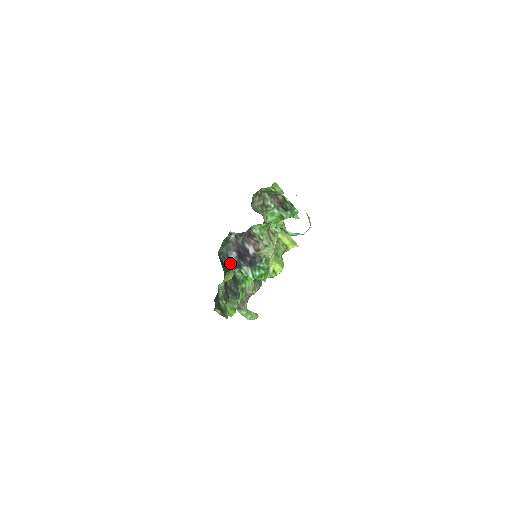
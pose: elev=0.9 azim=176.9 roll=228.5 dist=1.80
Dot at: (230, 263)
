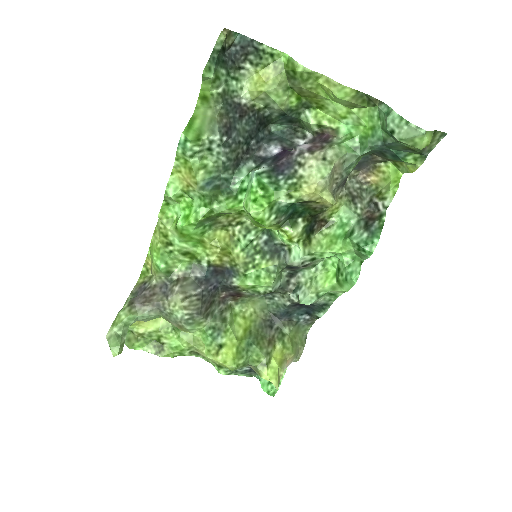
Dot at: (260, 148)
